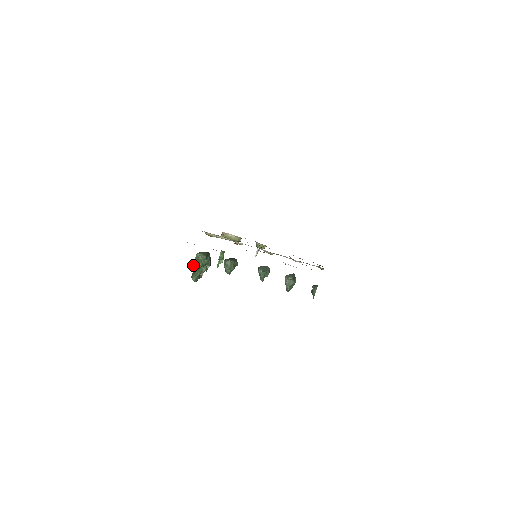
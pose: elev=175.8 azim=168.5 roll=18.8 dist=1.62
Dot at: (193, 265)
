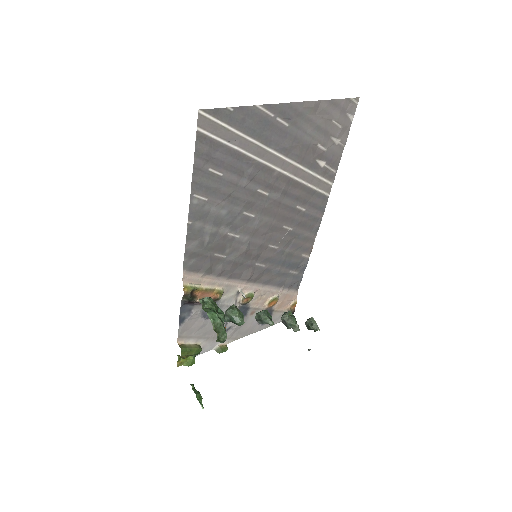
Dot at: occluded
